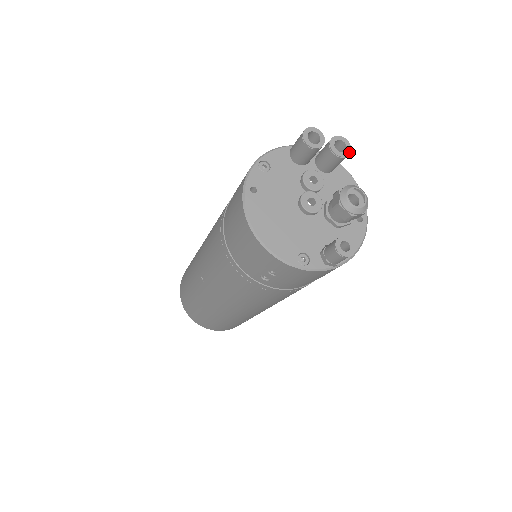
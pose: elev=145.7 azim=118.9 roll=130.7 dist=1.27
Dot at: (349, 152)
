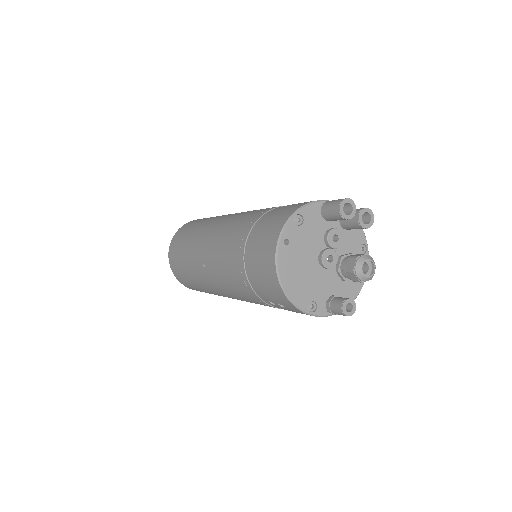
Dot at: (372, 224)
